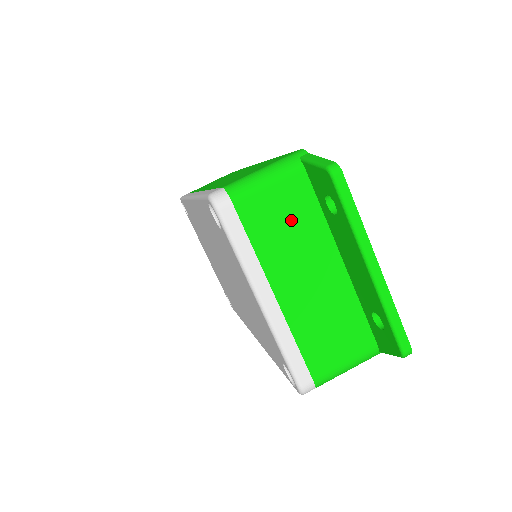
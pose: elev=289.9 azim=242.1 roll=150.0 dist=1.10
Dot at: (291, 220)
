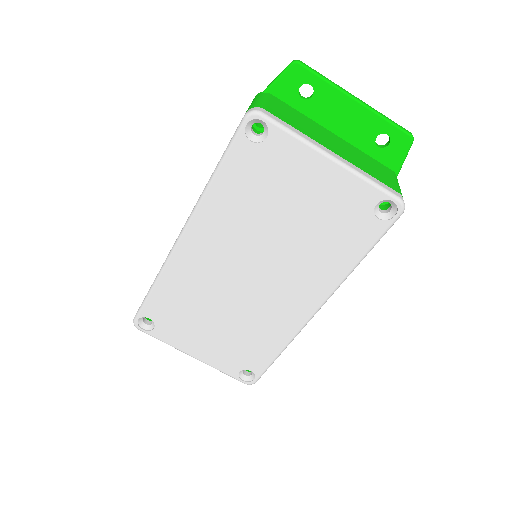
Dot at: (294, 116)
